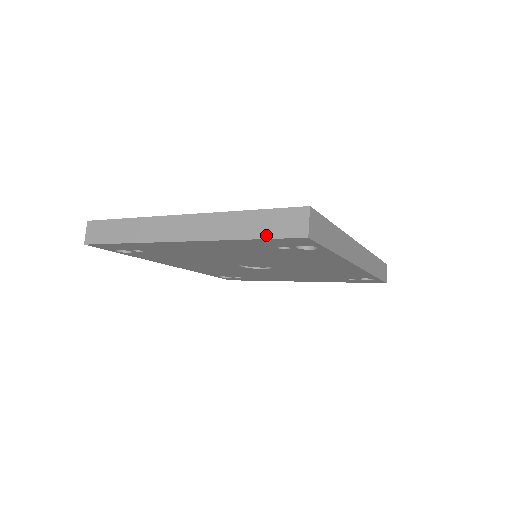
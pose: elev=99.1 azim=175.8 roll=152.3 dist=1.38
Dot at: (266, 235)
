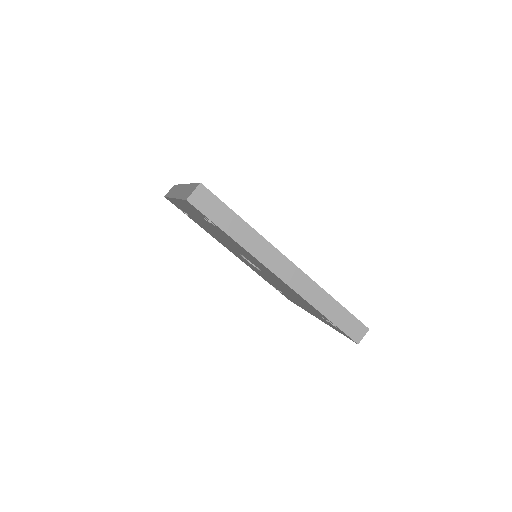
Dot at: (183, 197)
